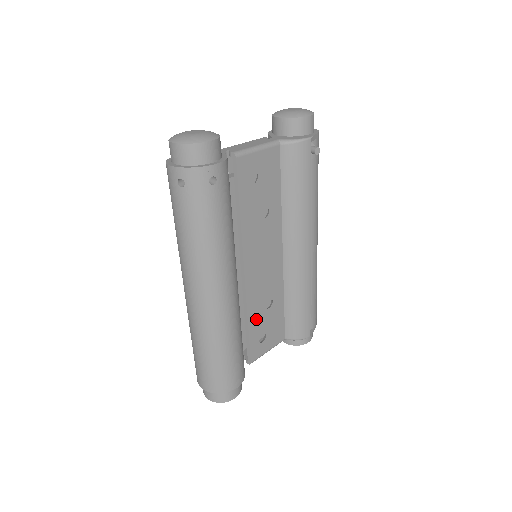
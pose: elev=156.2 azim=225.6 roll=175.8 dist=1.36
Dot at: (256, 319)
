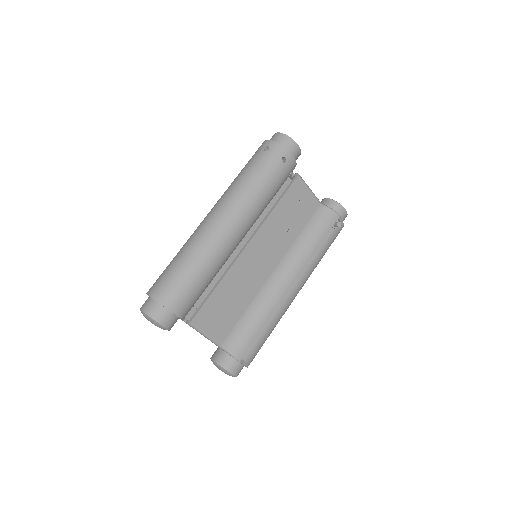
Dot at: (223, 292)
